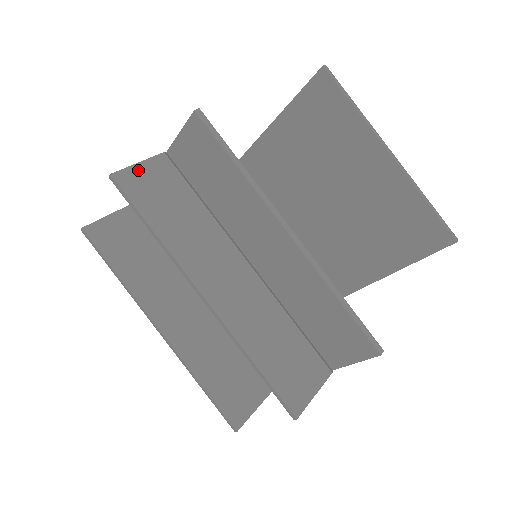
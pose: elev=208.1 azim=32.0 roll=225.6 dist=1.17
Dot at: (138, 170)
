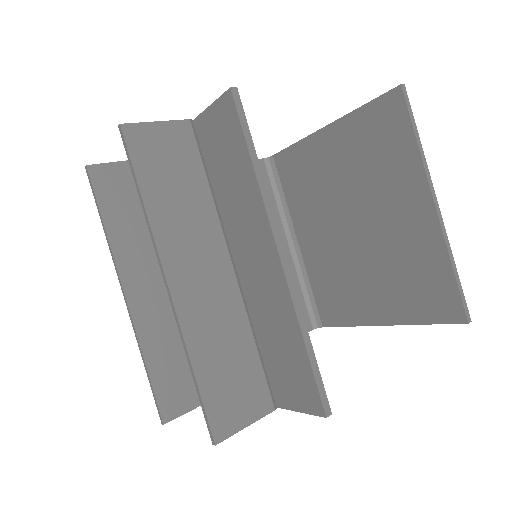
Dot at: (153, 129)
